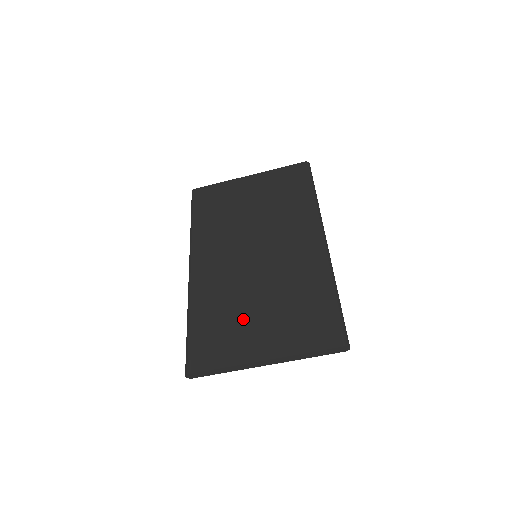
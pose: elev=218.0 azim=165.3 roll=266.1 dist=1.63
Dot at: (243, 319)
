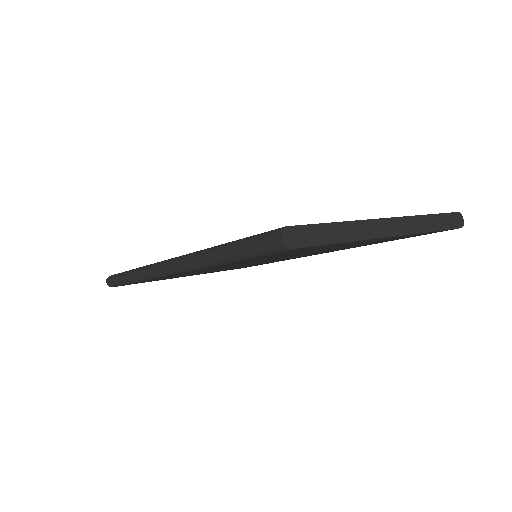
Dot at: occluded
